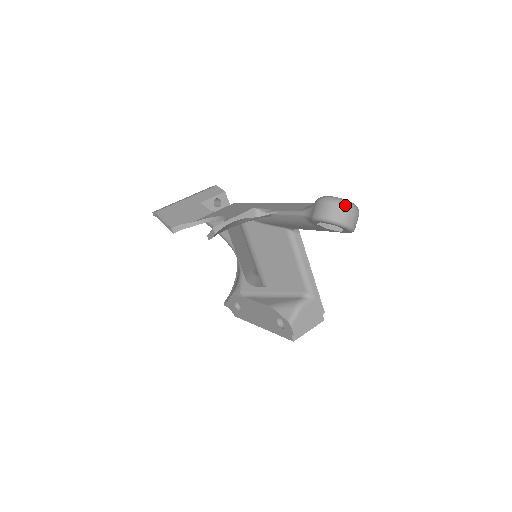
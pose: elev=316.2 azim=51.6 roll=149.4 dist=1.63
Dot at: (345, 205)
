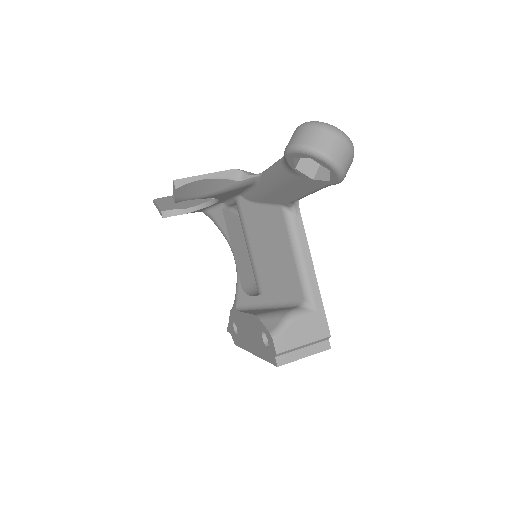
Dot at: (326, 128)
